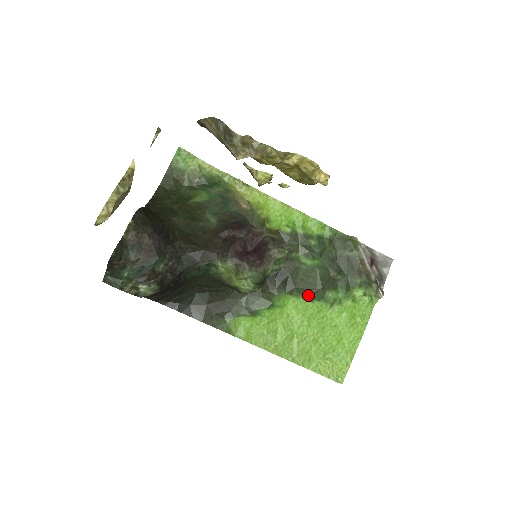
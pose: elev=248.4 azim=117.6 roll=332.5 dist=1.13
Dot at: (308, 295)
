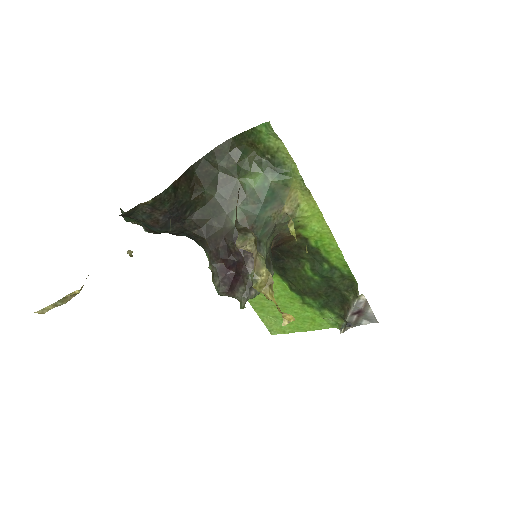
Dot at: (291, 287)
